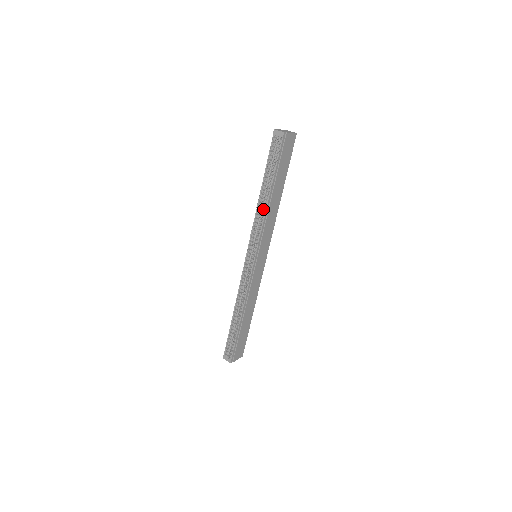
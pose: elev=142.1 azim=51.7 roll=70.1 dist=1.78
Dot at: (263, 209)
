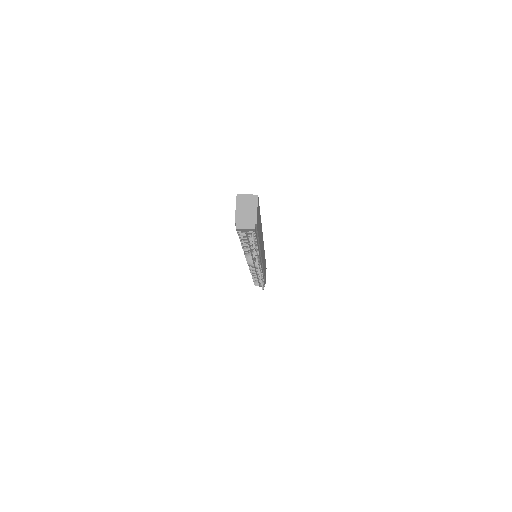
Dot at: (257, 259)
